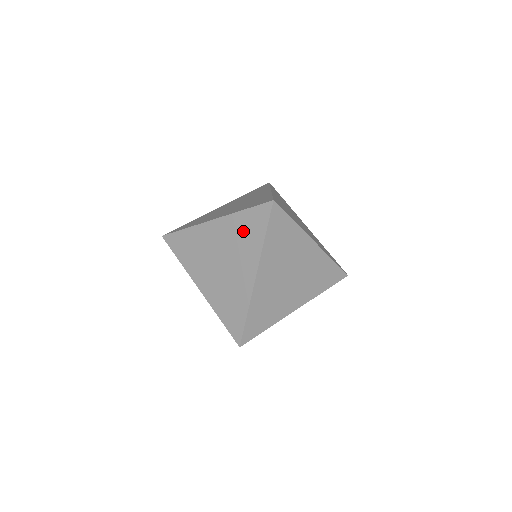
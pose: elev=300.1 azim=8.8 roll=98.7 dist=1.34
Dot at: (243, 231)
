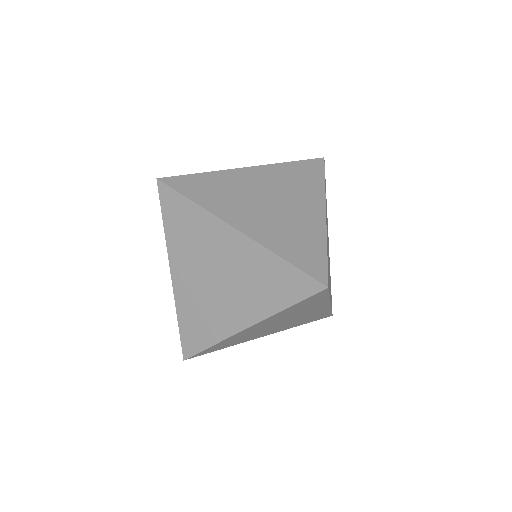
Dot at: (295, 176)
